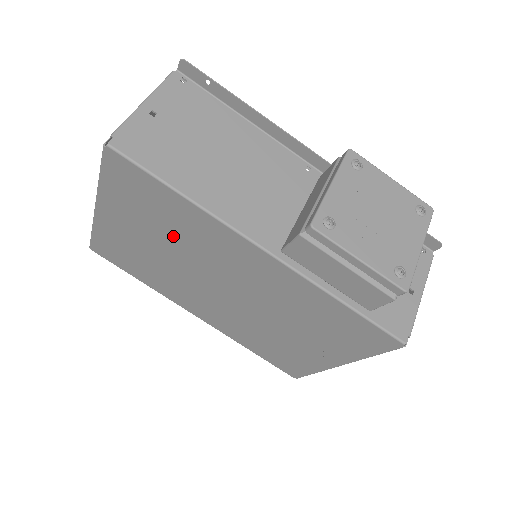
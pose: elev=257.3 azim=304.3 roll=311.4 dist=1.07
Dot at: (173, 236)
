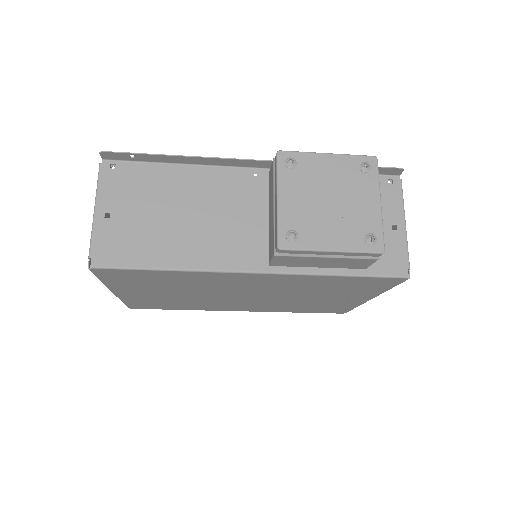
Dot at: (183, 287)
